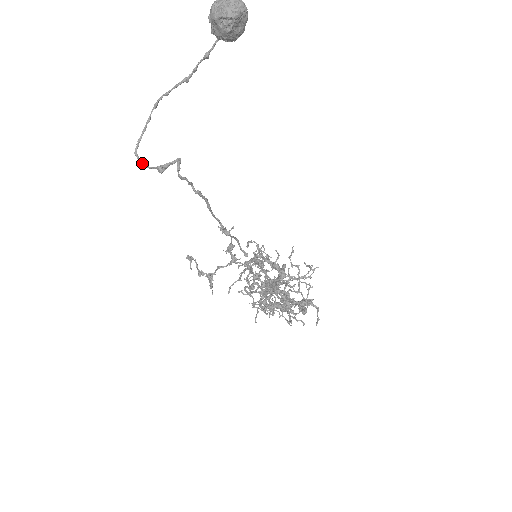
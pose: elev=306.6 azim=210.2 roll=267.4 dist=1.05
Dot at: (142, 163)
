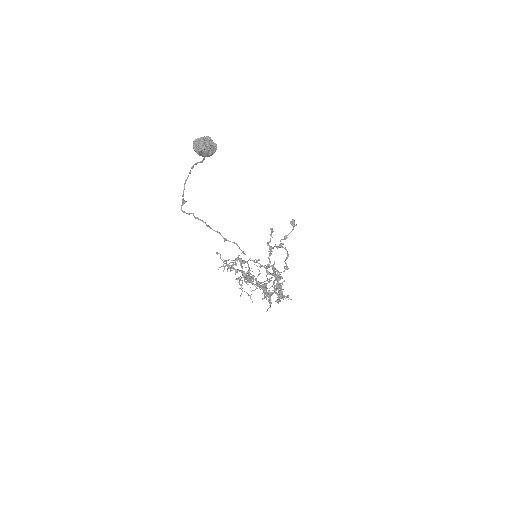
Dot at: (183, 193)
